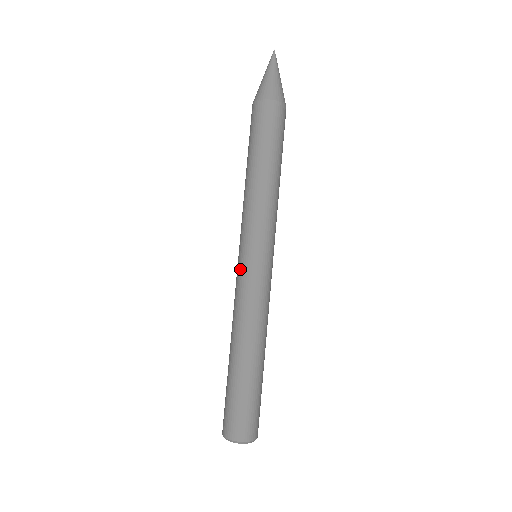
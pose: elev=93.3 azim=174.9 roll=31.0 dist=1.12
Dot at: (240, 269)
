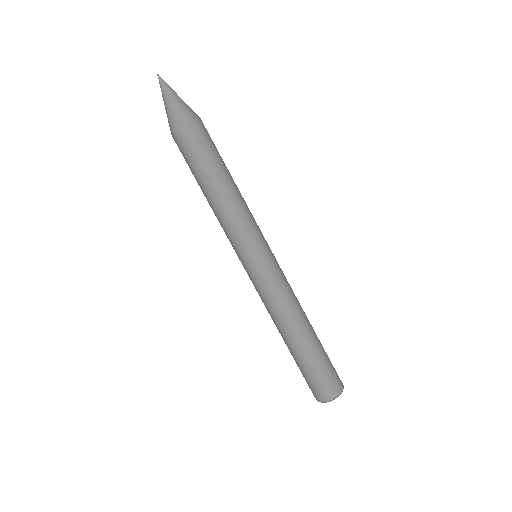
Dot at: (249, 276)
